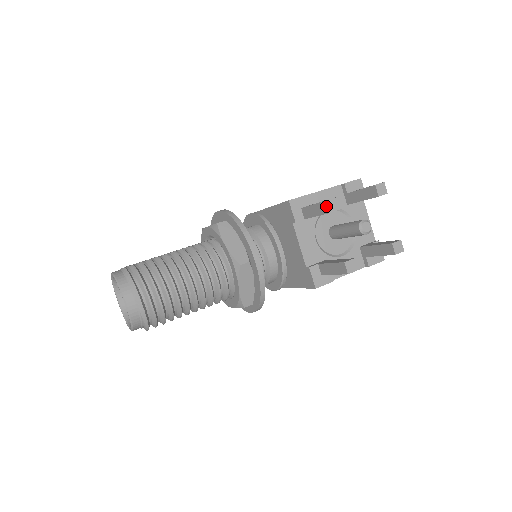
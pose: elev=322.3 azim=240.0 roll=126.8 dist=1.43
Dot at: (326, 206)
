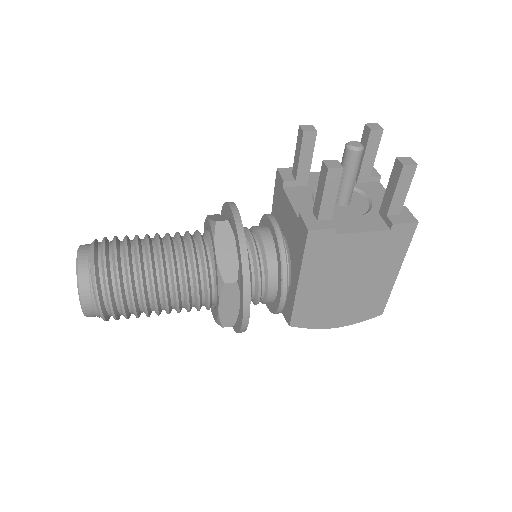
Dot at: (300, 130)
